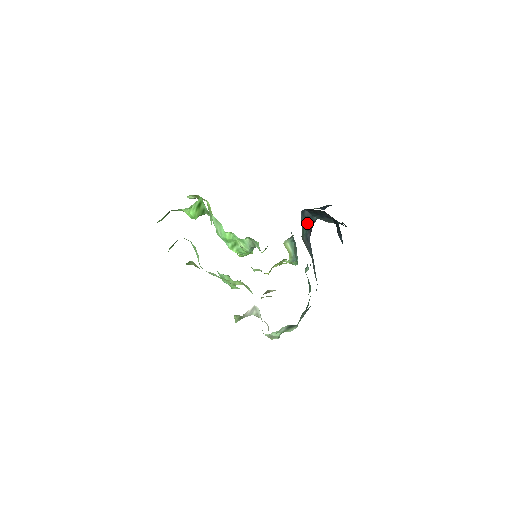
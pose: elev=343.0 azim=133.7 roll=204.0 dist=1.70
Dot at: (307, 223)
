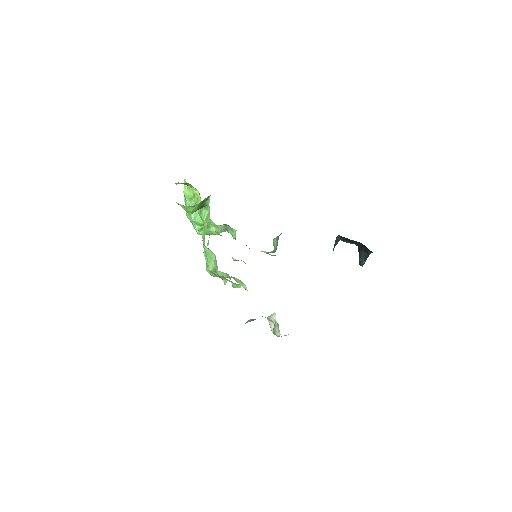
Dot at: (335, 245)
